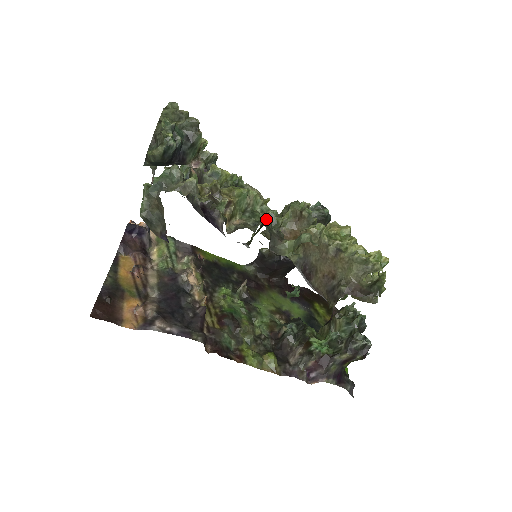
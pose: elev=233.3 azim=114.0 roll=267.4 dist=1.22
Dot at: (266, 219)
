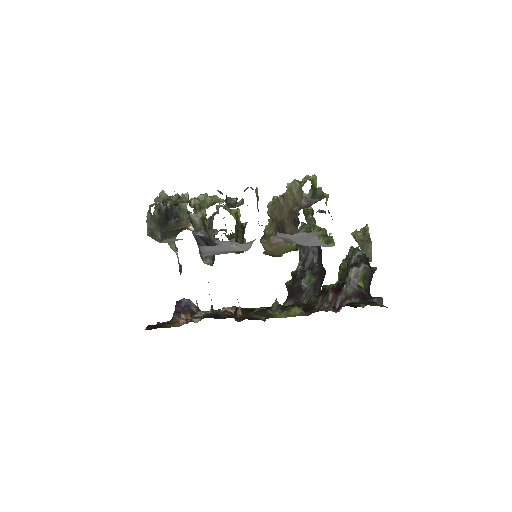
Dot at: occluded
